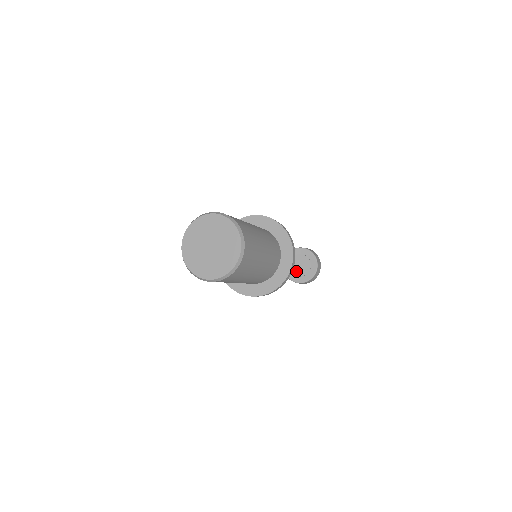
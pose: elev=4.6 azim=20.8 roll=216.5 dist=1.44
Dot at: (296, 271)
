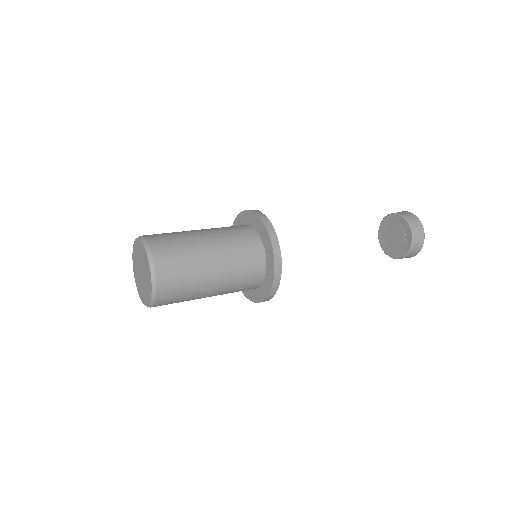
Dot at: (394, 245)
